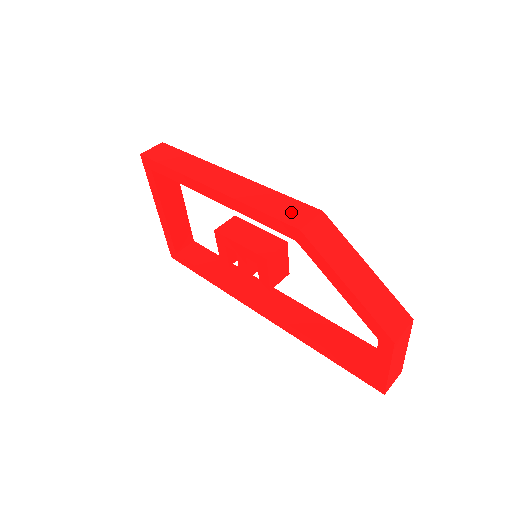
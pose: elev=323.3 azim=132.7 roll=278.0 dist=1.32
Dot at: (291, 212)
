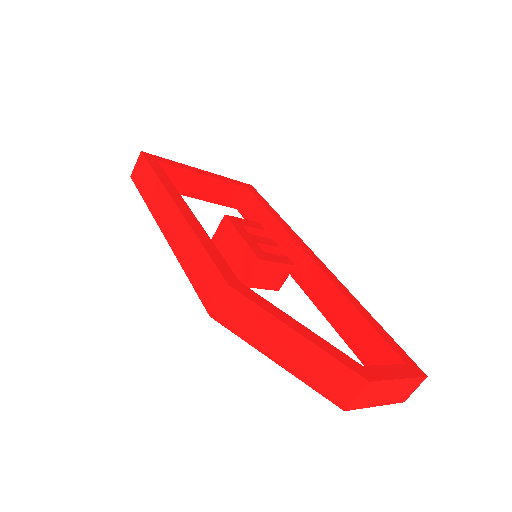
Dot at: (207, 284)
